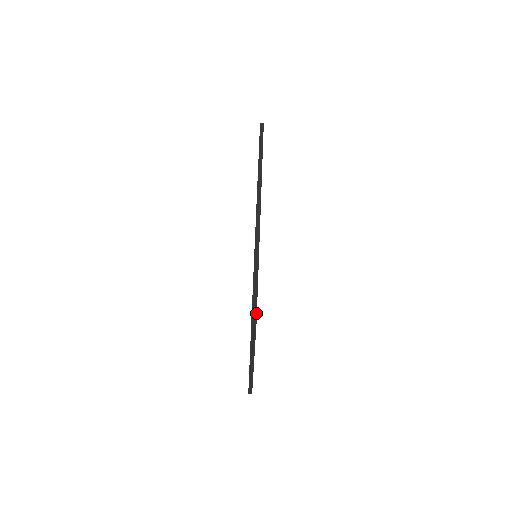
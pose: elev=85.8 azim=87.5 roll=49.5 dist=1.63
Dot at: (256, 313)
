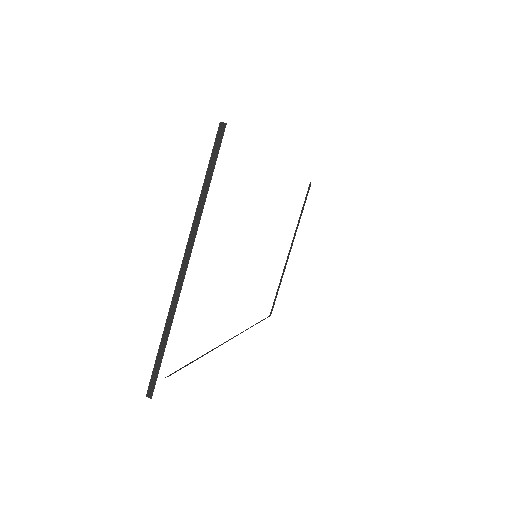
Dot at: occluded
